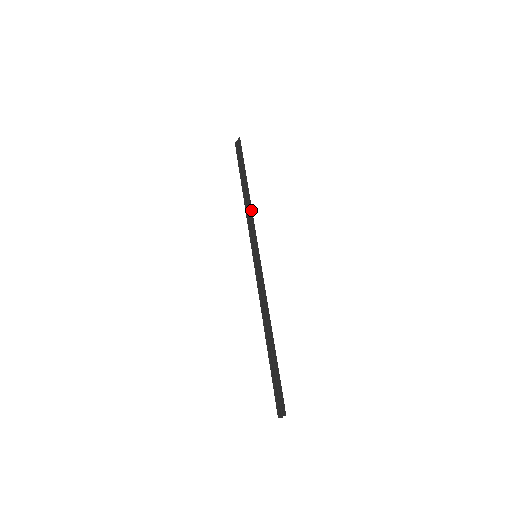
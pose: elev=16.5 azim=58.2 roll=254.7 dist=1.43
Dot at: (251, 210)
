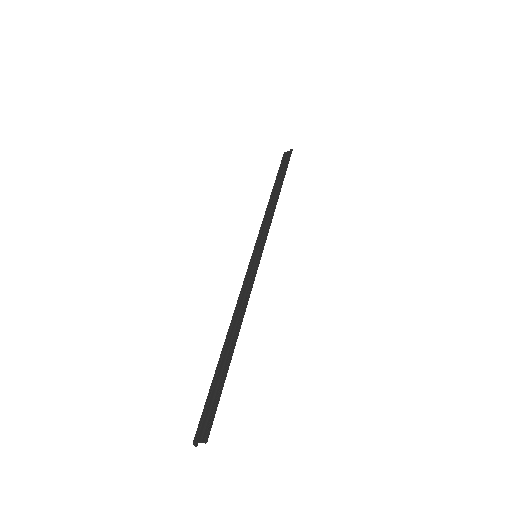
Dot at: occluded
